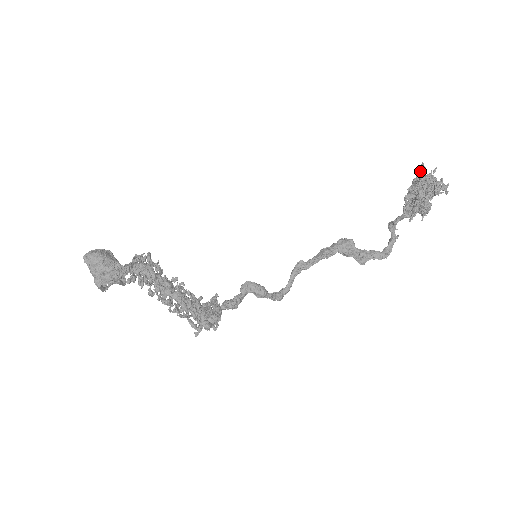
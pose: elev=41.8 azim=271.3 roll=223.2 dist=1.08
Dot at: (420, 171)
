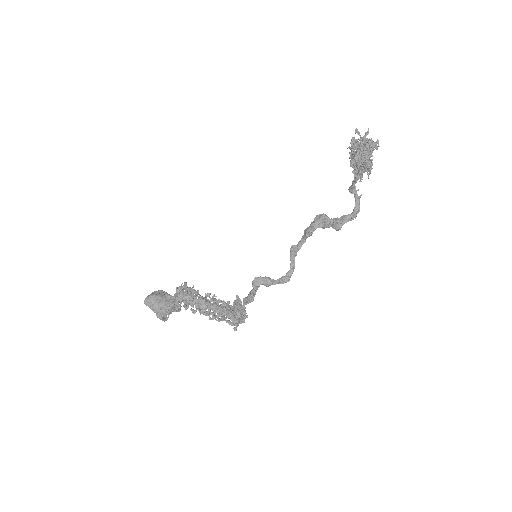
Dot at: (351, 139)
